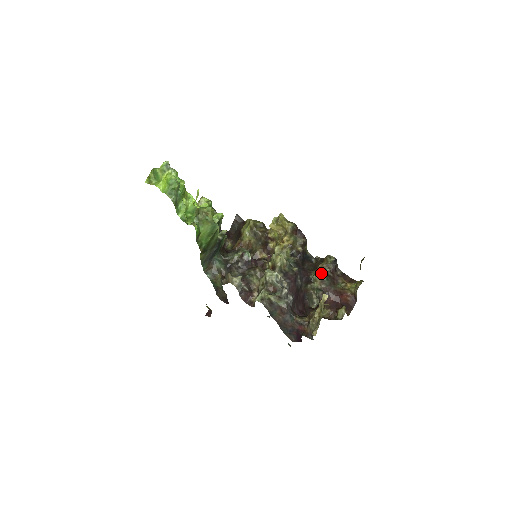
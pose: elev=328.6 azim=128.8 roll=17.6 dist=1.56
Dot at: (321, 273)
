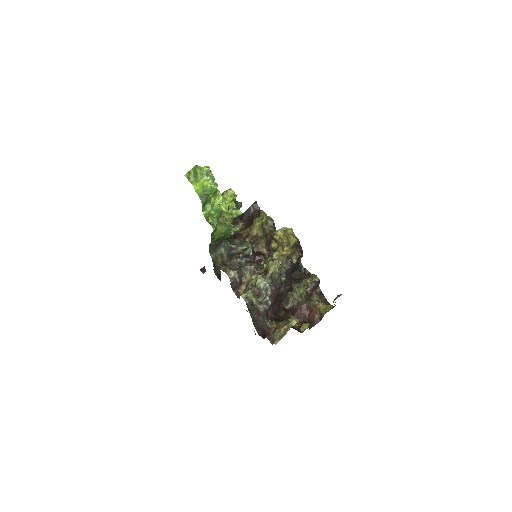
Dot at: (302, 291)
